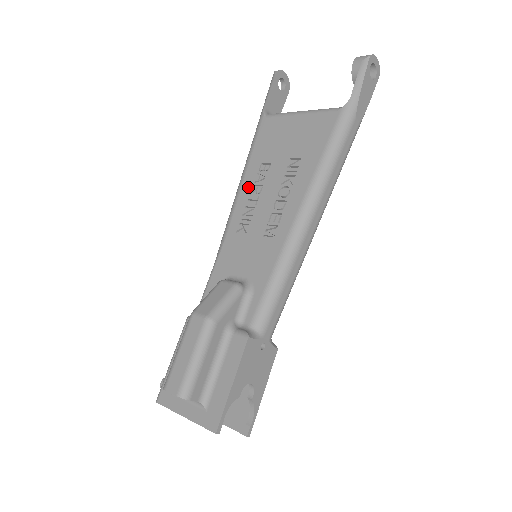
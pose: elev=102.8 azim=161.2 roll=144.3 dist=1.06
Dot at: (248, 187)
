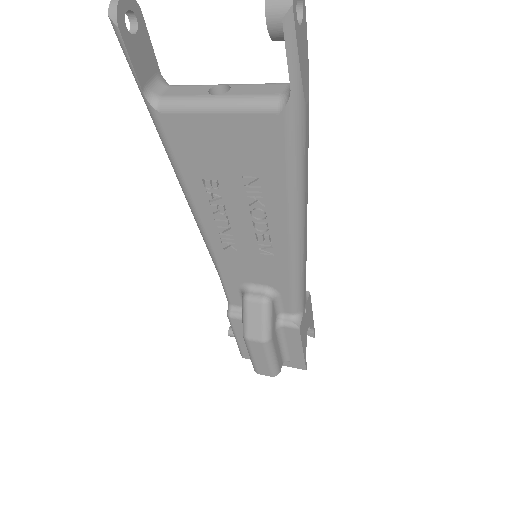
Dot at: (204, 207)
